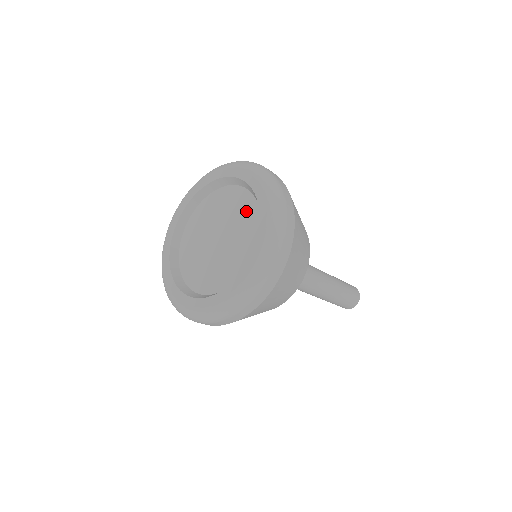
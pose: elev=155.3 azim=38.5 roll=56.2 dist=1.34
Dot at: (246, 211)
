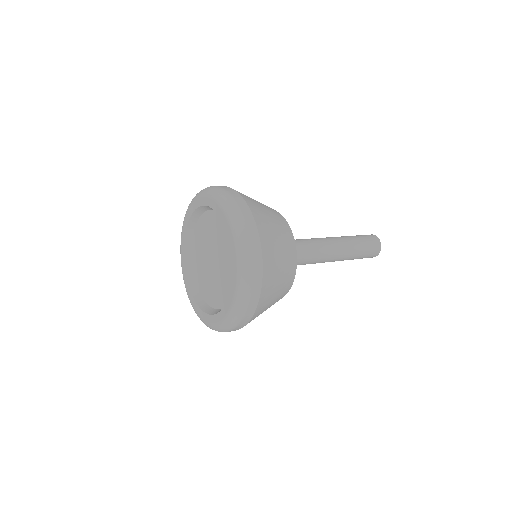
Dot at: (229, 275)
